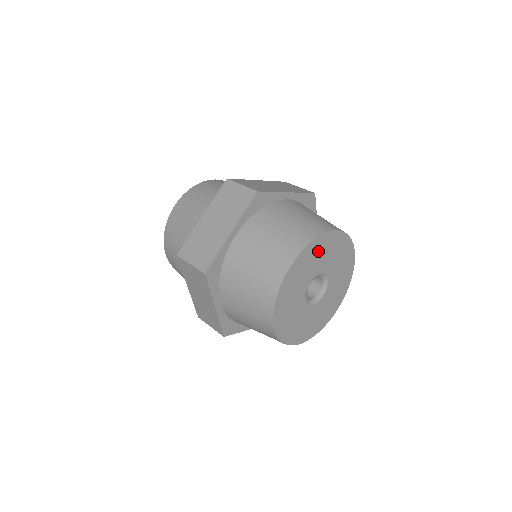
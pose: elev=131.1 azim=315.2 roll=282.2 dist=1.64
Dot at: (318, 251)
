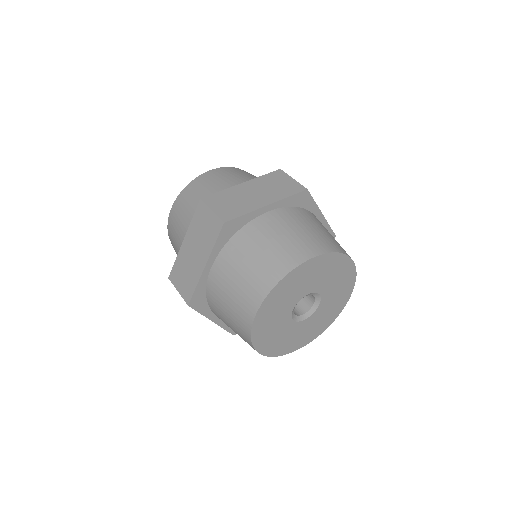
Dot at: (293, 283)
